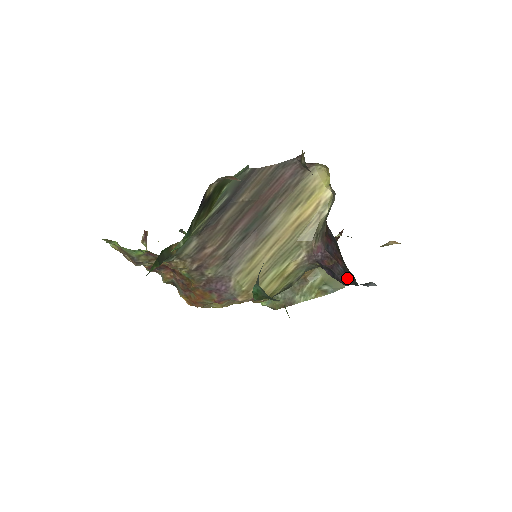
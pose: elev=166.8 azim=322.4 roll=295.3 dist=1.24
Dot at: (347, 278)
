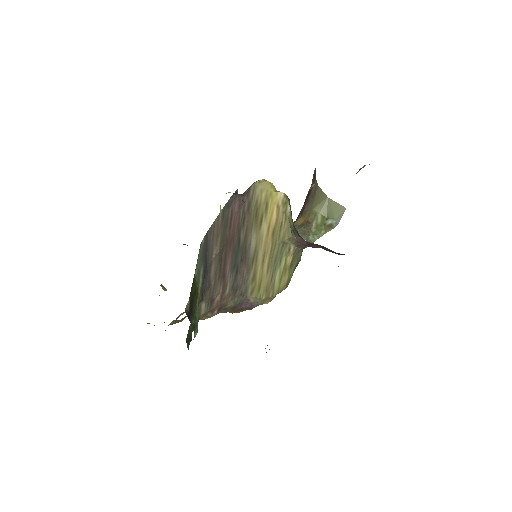
Dot at: (339, 254)
